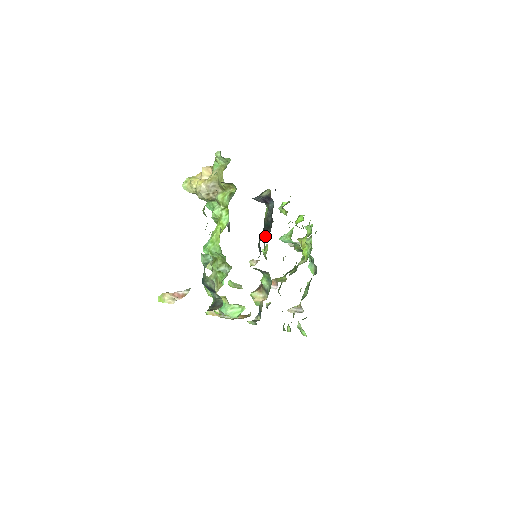
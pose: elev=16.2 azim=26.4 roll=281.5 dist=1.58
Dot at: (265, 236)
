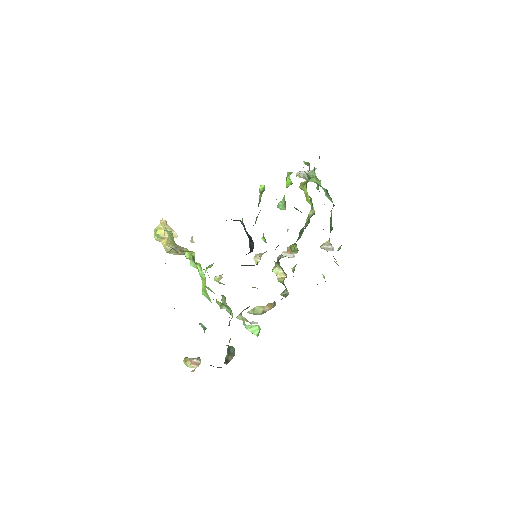
Dot at: (251, 251)
